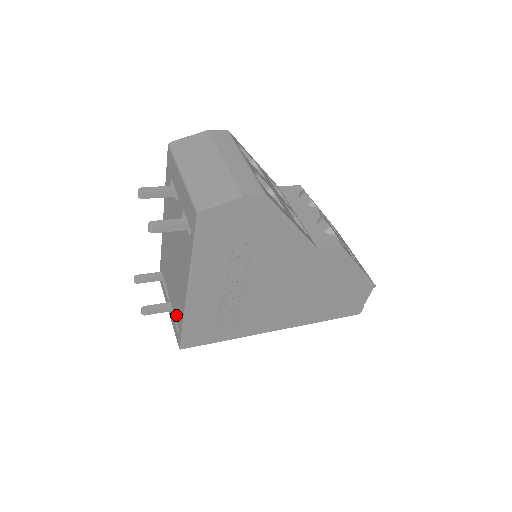
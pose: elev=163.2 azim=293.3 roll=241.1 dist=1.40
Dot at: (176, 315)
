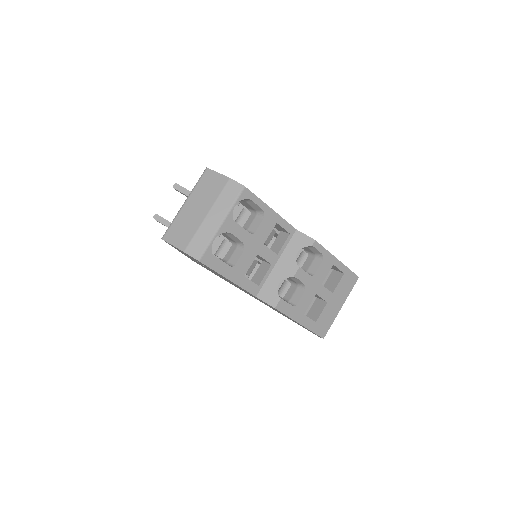
Dot at: occluded
